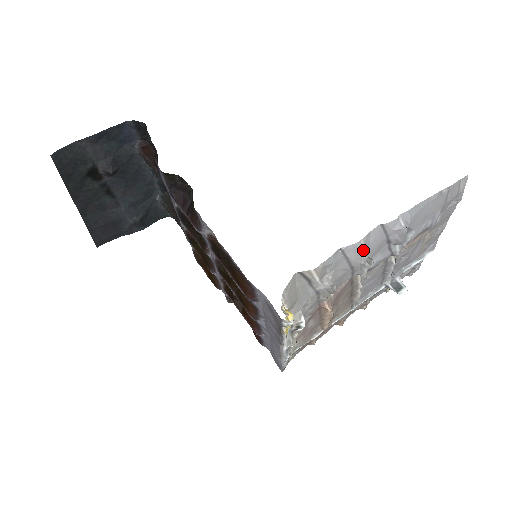
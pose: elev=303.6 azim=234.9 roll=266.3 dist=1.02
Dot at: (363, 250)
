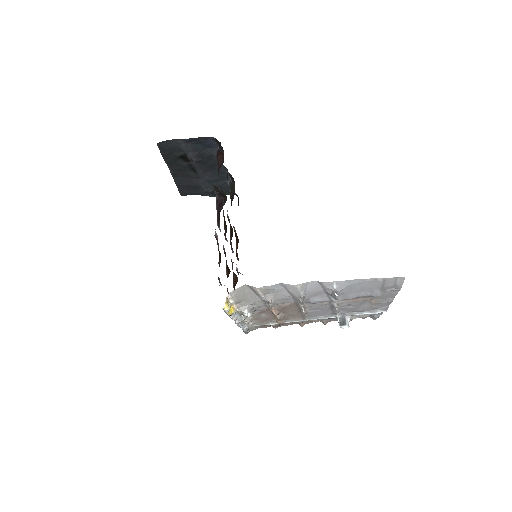
Dot at: (300, 291)
